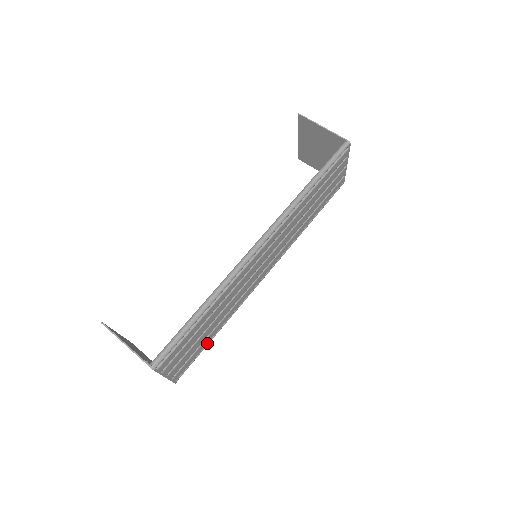
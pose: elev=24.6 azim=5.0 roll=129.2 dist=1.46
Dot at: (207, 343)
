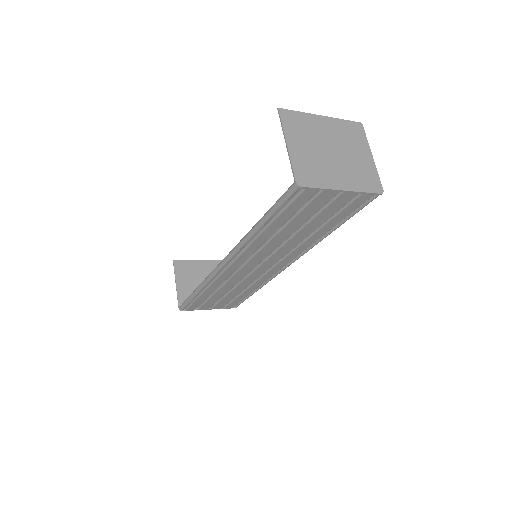
Dot at: (249, 295)
